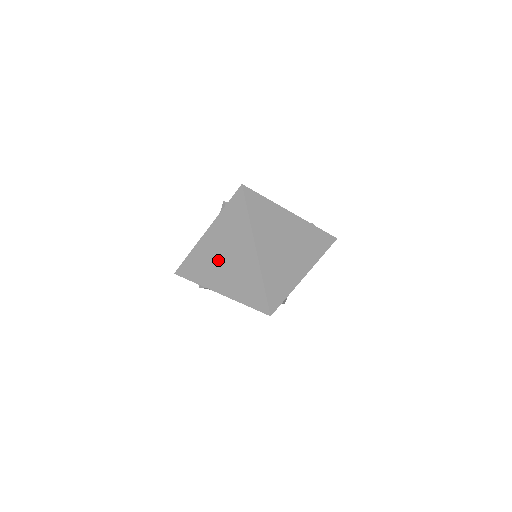
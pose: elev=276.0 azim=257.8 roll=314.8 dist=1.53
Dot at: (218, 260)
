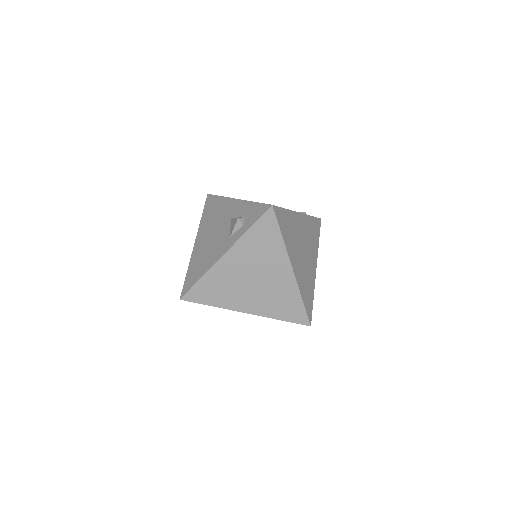
Dot at: (243, 282)
